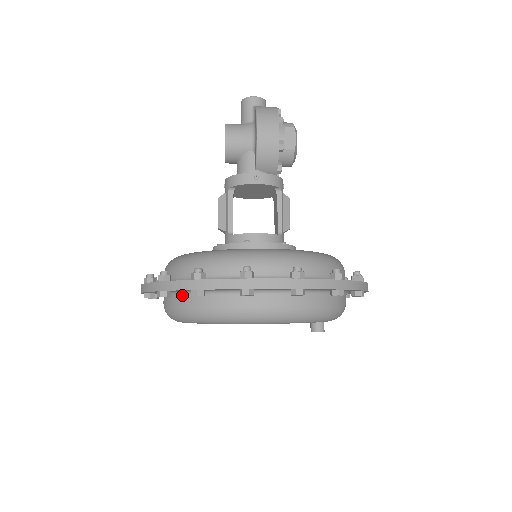
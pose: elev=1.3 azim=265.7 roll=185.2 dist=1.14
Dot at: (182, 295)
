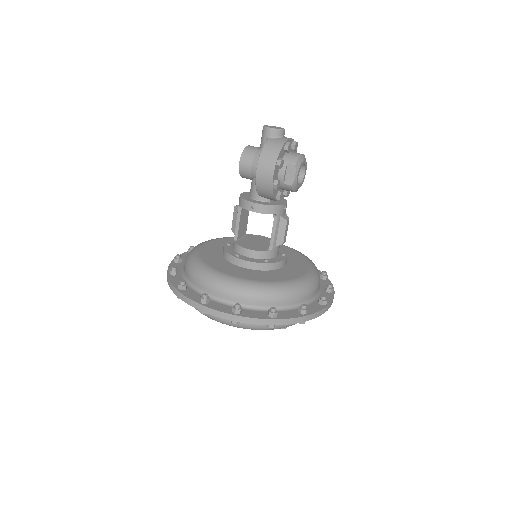
Dot at: occluded
